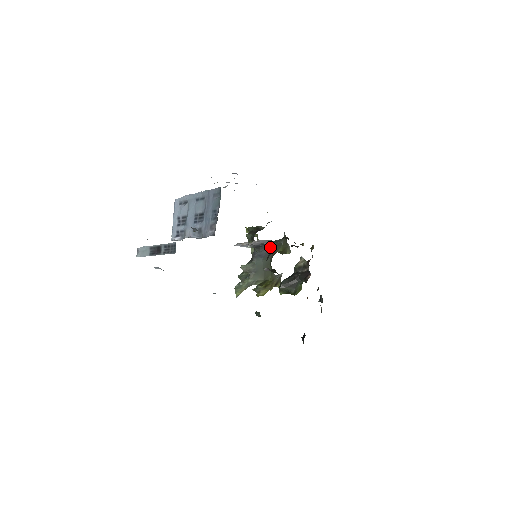
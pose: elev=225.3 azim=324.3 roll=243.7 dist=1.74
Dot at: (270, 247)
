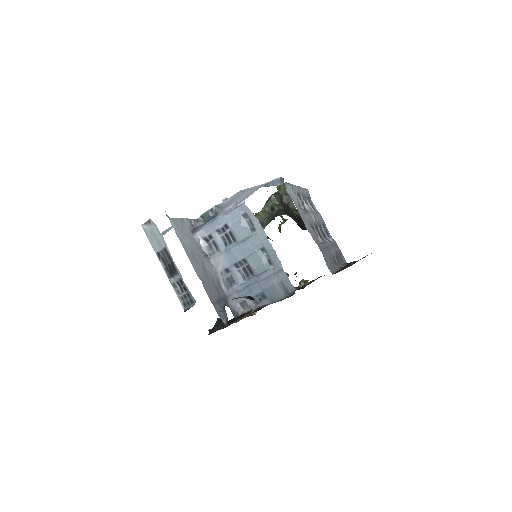
Dot at: occluded
